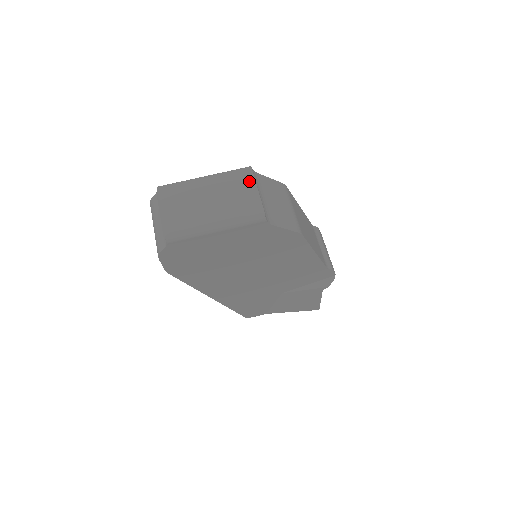
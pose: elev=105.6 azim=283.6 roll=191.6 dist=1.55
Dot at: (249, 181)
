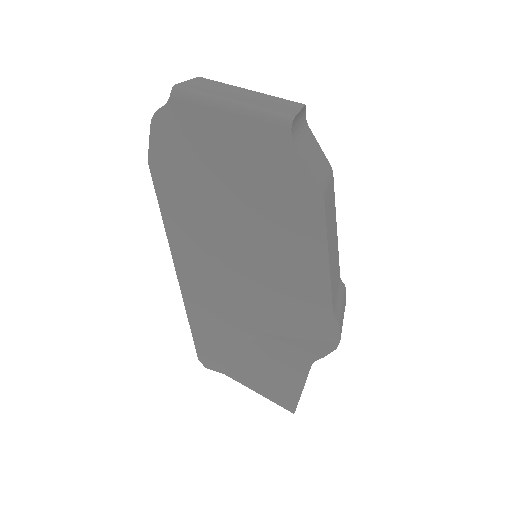
Dot at: (296, 105)
